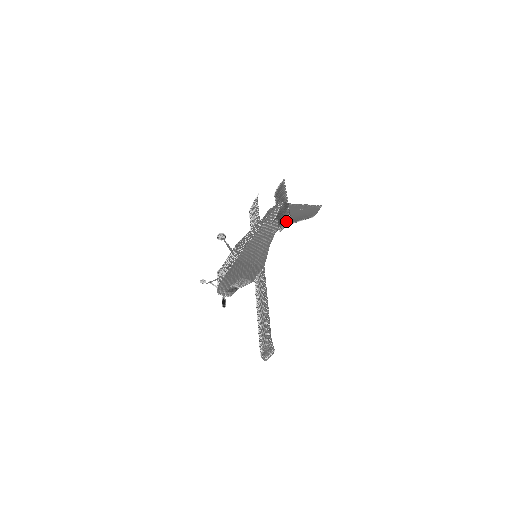
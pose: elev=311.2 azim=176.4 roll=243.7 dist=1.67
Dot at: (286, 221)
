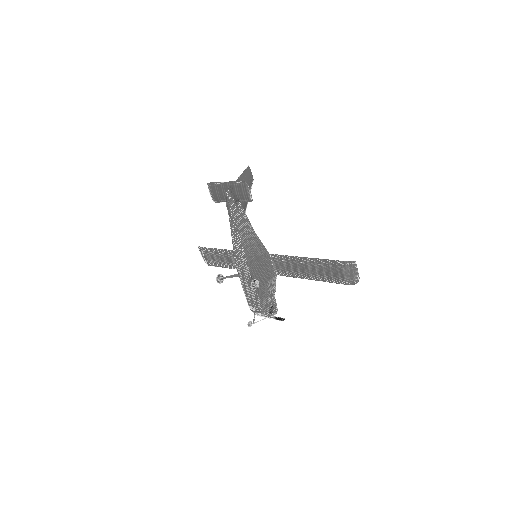
Dot at: (247, 188)
